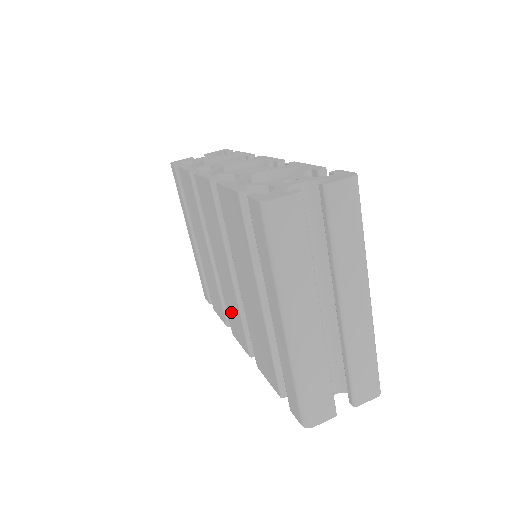
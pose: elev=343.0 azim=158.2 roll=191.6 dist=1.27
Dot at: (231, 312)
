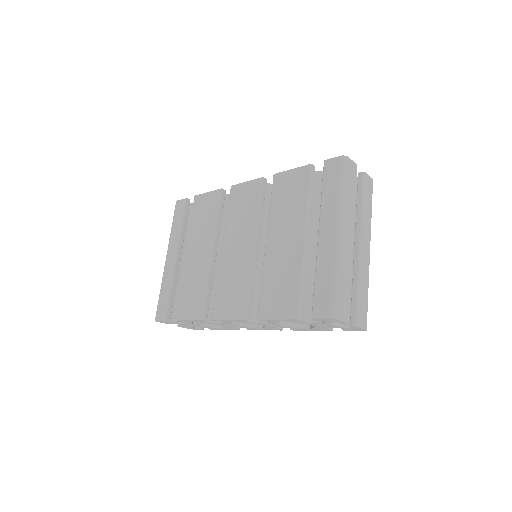
Dot at: (228, 290)
